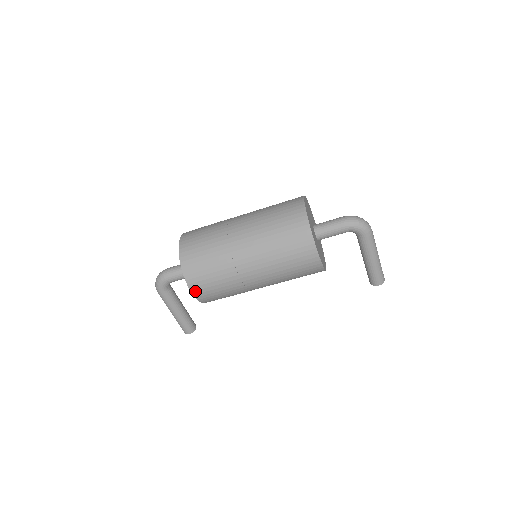
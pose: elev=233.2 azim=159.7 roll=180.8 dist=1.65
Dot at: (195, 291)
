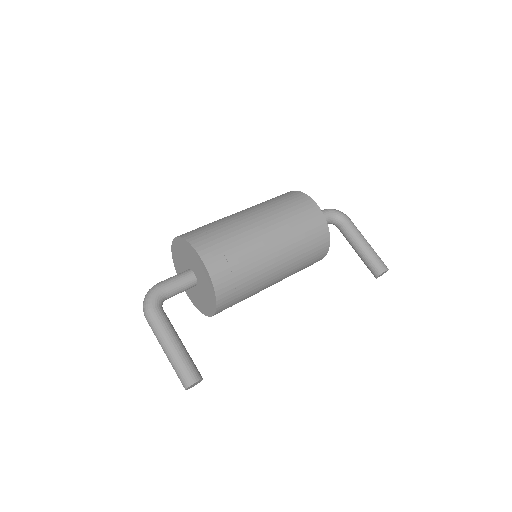
Dot at: (204, 255)
